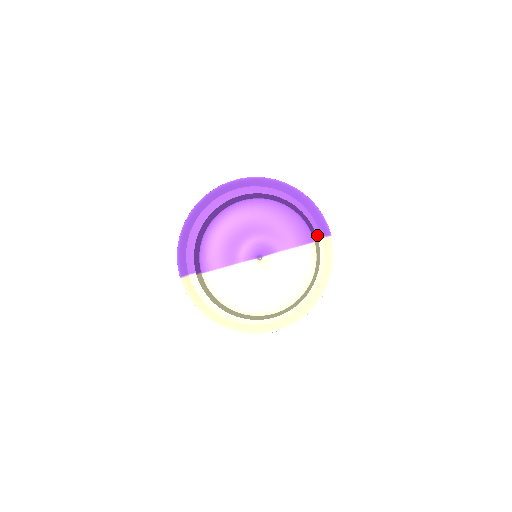
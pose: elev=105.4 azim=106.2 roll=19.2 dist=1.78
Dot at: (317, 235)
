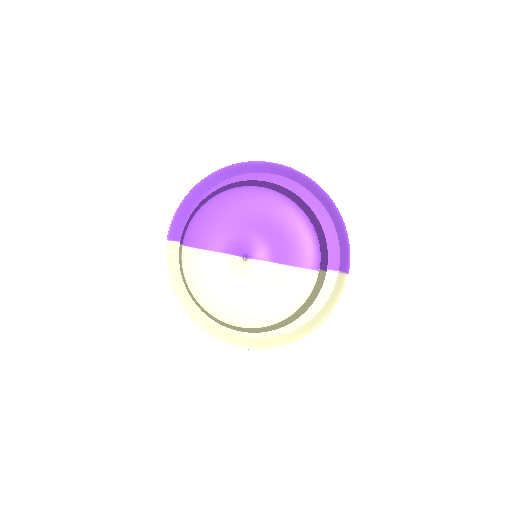
Dot at: (334, 266)
